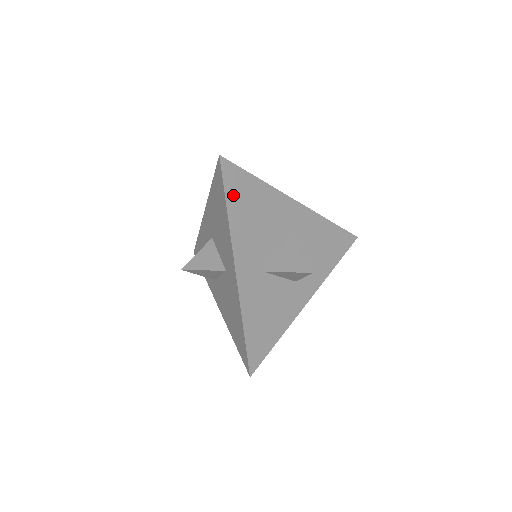
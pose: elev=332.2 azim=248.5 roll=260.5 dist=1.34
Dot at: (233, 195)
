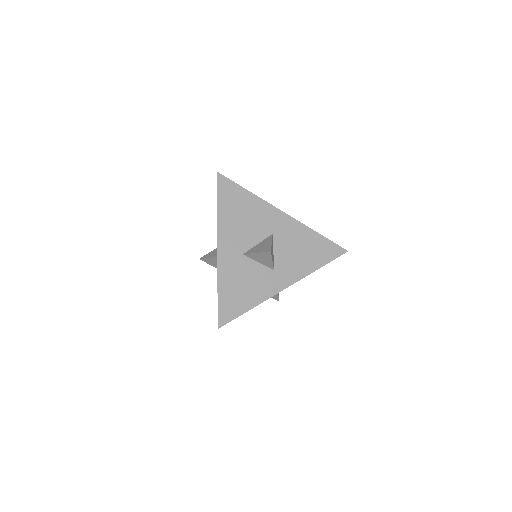
Dot at: (224, 198)
